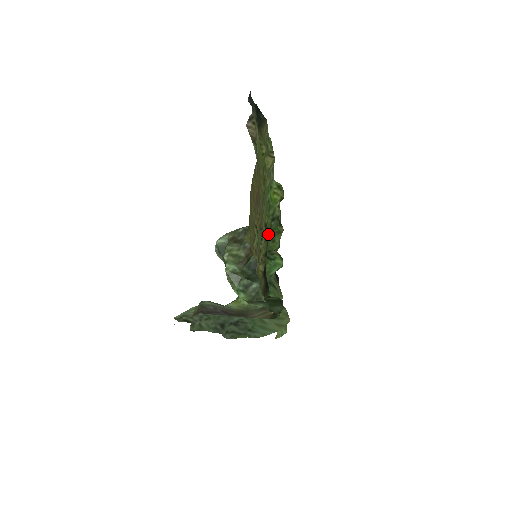
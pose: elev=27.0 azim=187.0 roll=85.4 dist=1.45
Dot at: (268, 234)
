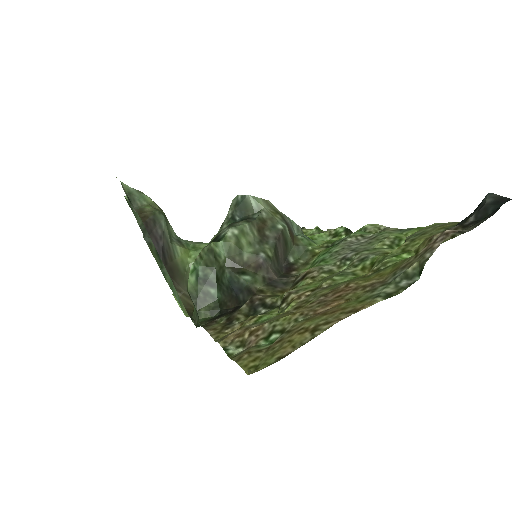
Dot at: occluded
